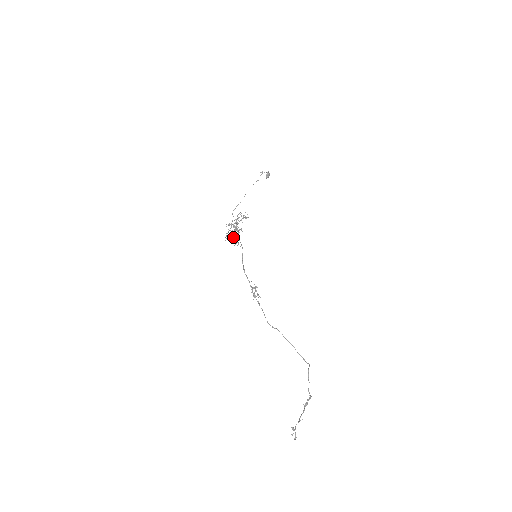
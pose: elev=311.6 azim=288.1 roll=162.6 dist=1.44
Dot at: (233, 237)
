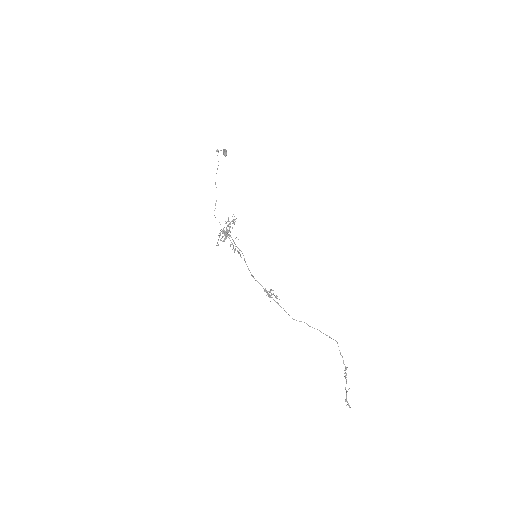
Dot at: occluded
